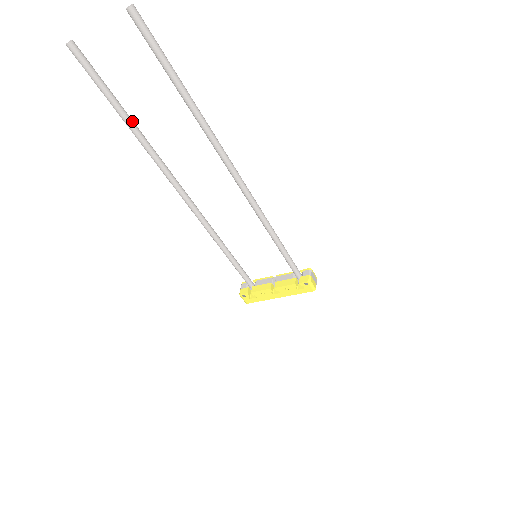
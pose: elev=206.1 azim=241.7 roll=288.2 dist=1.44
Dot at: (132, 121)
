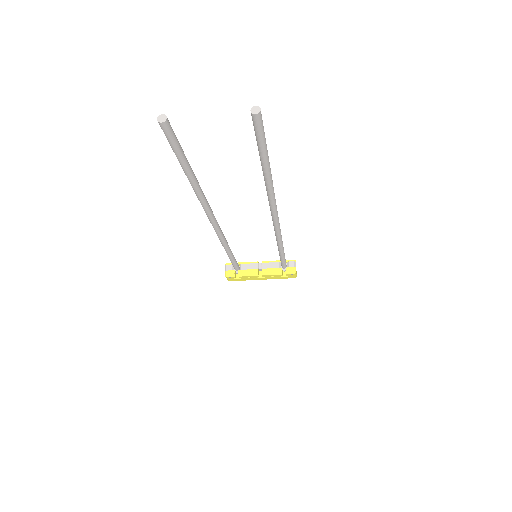
Dot at: (195, 176)
